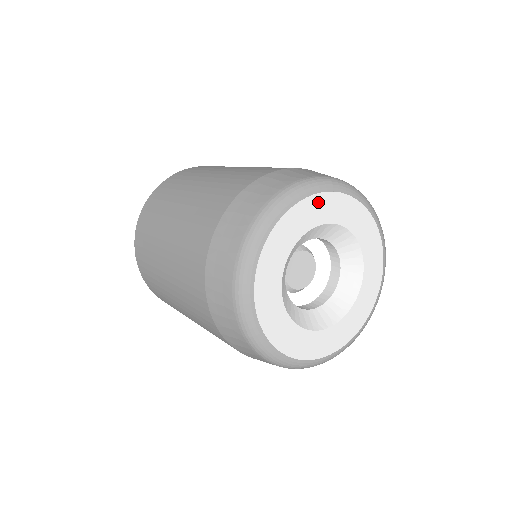
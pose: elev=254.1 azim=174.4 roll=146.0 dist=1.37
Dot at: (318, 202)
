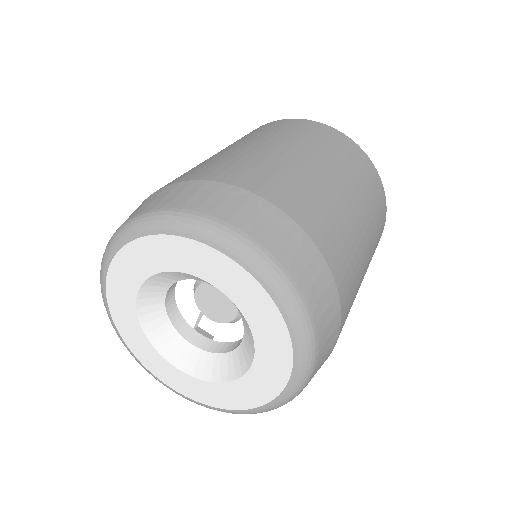
Dot at: (207, 255)
